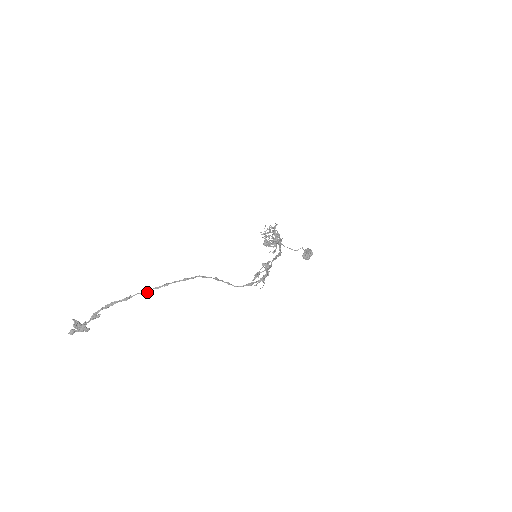
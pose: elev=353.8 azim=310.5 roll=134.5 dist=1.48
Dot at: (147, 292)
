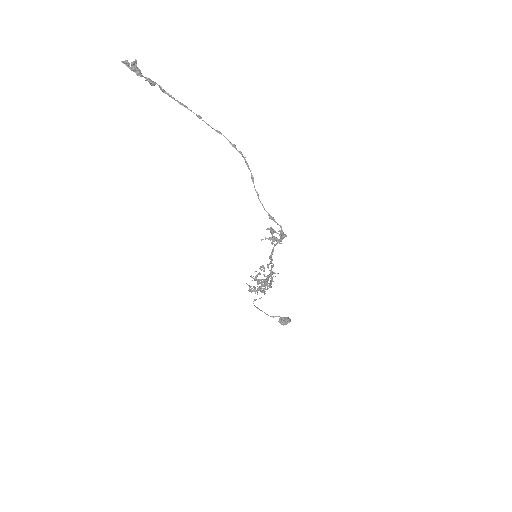
Dot at: (201, 118)
